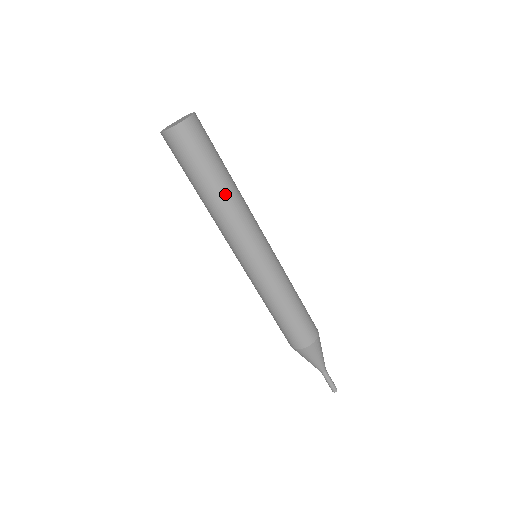
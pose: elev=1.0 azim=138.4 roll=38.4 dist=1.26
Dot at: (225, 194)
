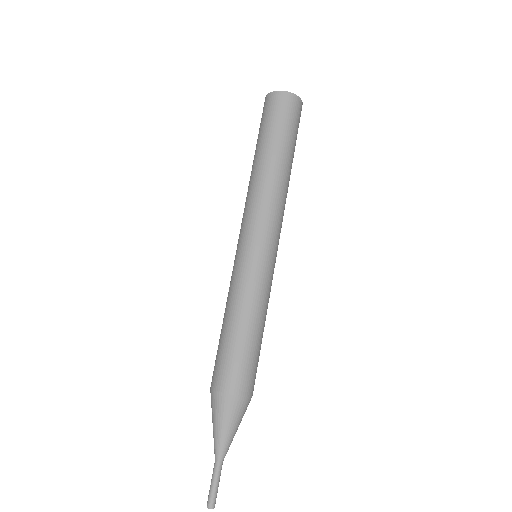
Dot at: (283, 171)
